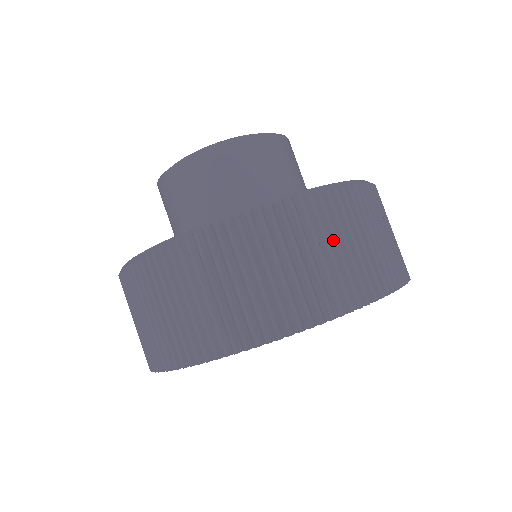
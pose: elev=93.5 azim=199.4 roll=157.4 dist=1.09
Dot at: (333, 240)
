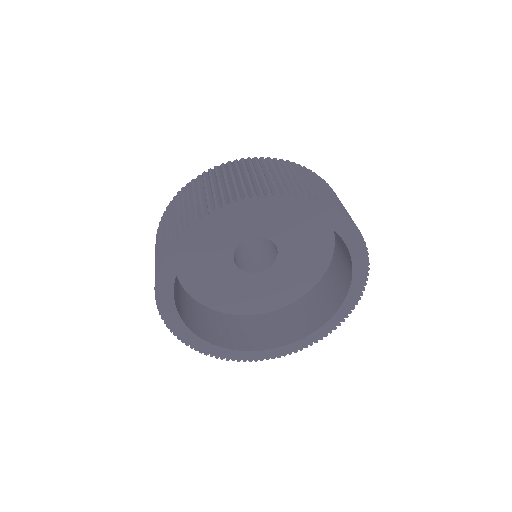
Dot at: (198, 192)
